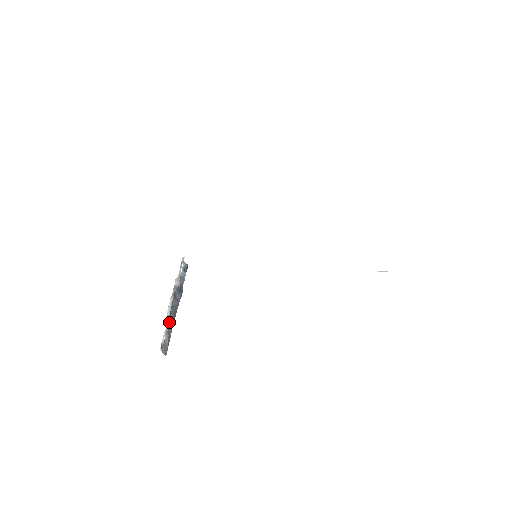
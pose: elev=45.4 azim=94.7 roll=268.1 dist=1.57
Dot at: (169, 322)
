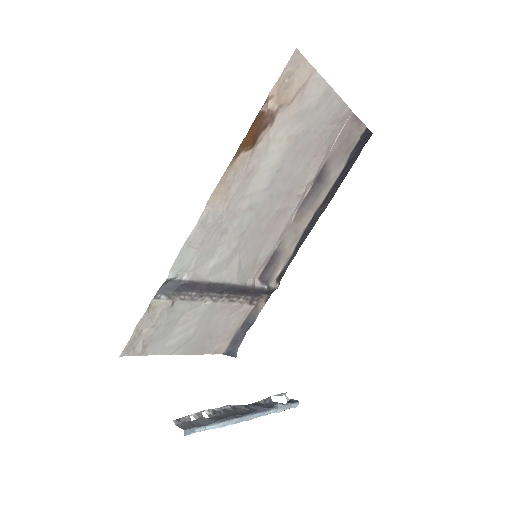
Dot at: (216, 415)
